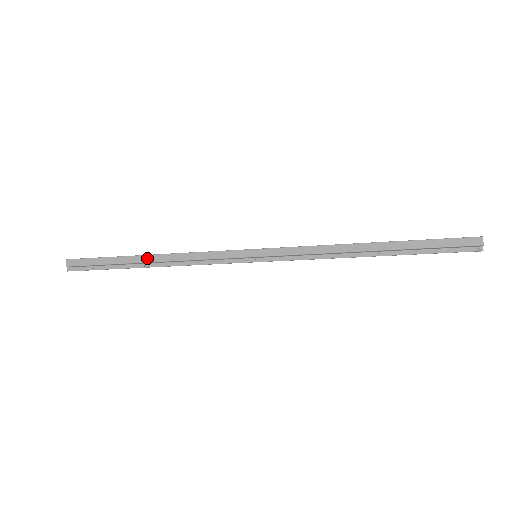
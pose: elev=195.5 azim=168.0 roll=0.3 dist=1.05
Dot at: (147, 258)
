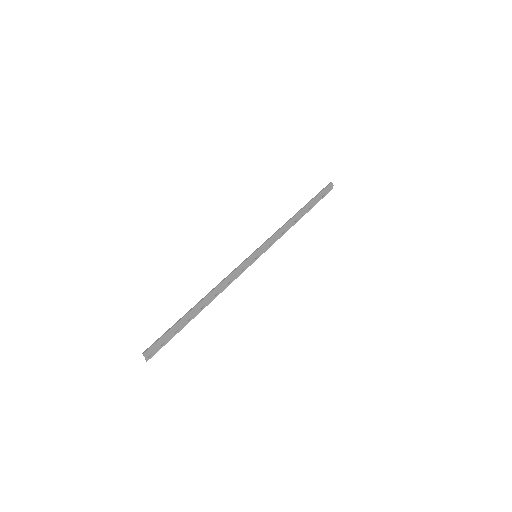
Dot at: (200, 305)
